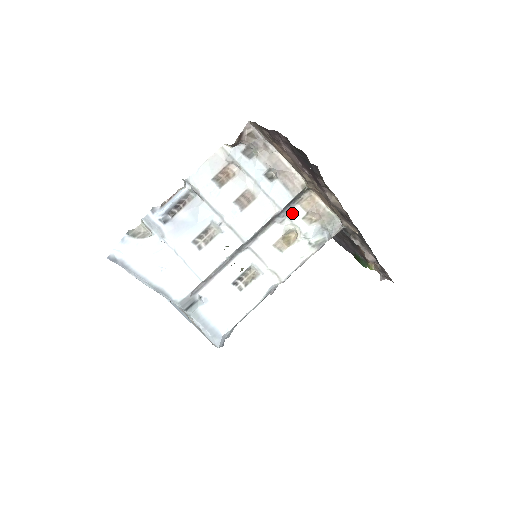
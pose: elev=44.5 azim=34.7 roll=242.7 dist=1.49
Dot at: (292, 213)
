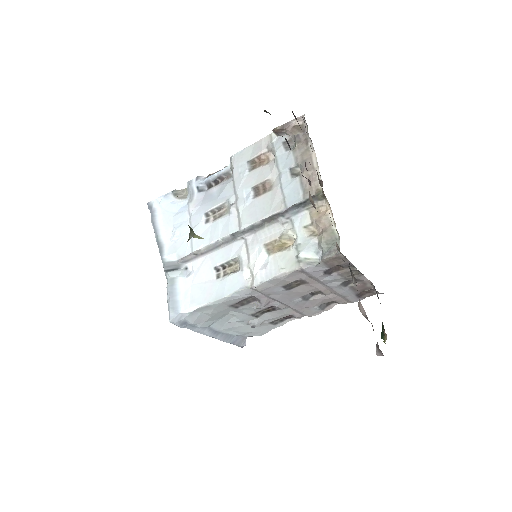
Dot at: (298, 218)
